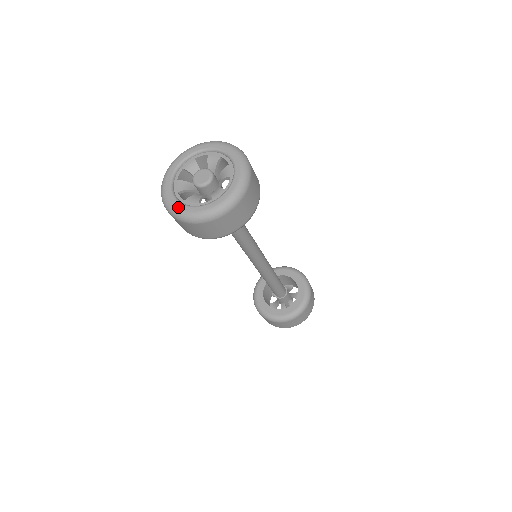
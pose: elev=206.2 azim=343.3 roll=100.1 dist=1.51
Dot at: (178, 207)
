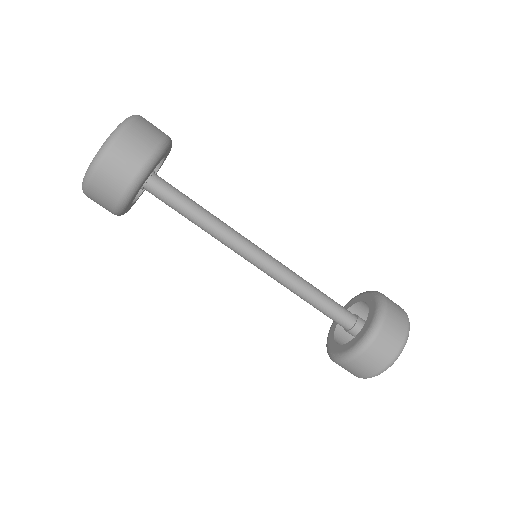
Dot at: occluded
